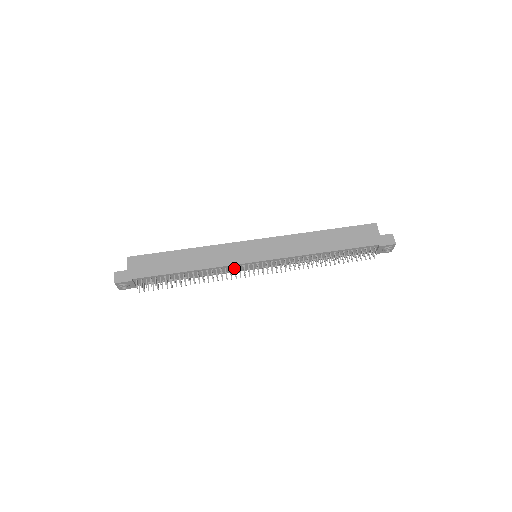
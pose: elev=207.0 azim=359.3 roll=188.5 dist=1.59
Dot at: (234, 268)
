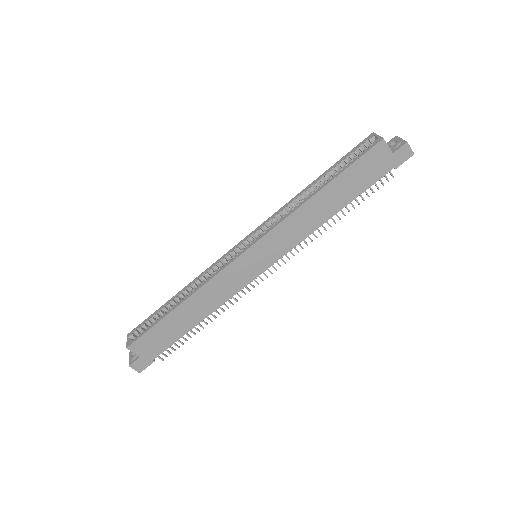
Dot at: occluded
